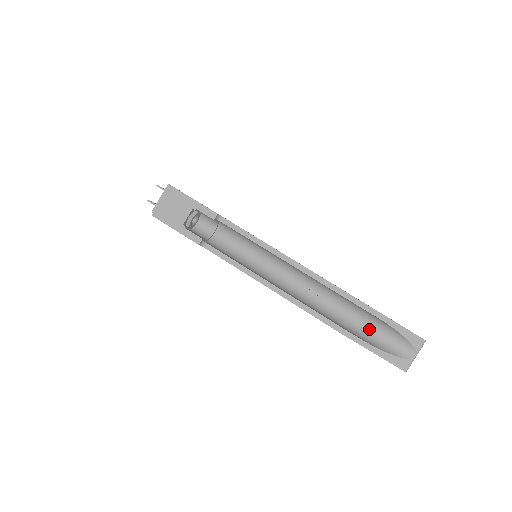
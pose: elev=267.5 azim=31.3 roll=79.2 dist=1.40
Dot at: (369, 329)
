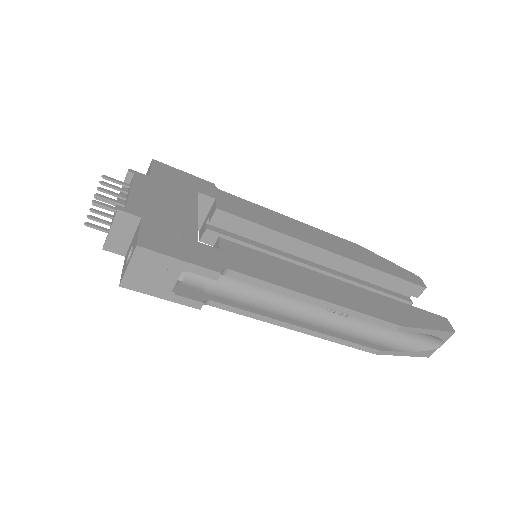
Dot at: (400, 333)
